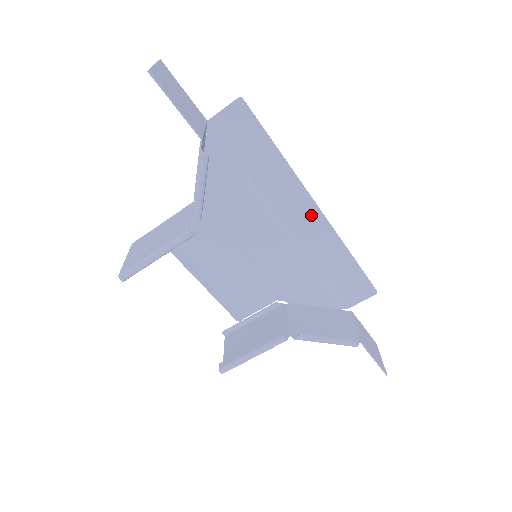
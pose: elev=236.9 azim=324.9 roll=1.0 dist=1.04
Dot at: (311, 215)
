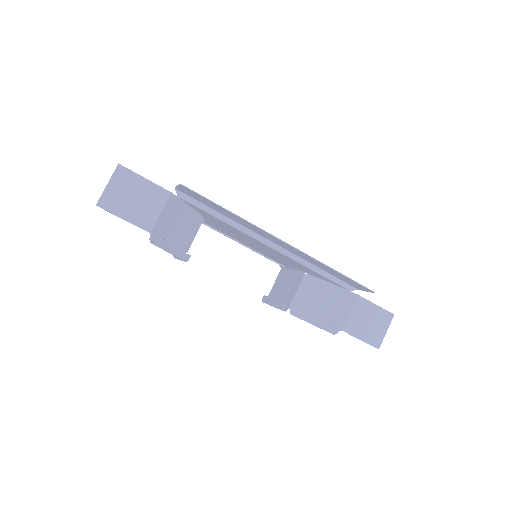
Dot at: (284, 244)
